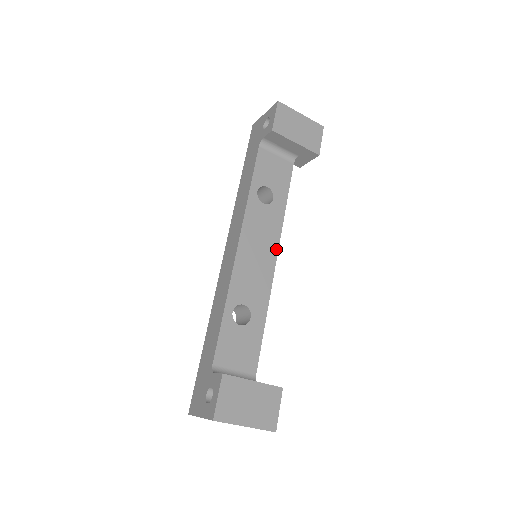
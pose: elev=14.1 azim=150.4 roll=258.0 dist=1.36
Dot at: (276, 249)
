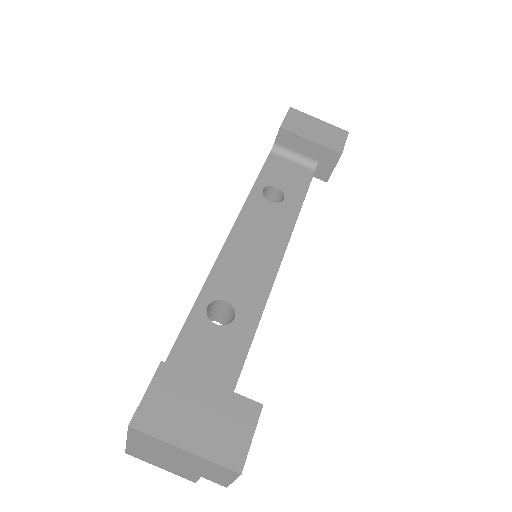
Dot at: (283, 248)
